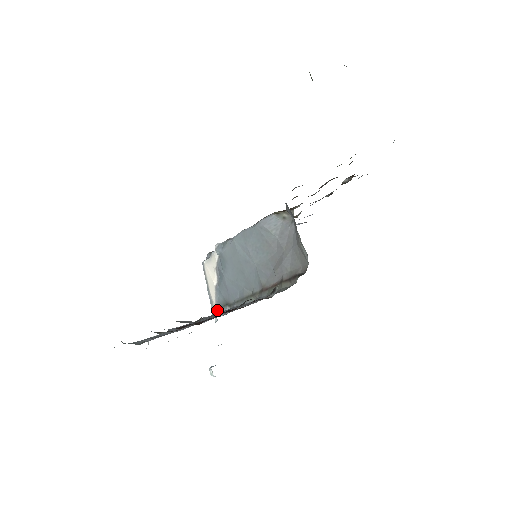
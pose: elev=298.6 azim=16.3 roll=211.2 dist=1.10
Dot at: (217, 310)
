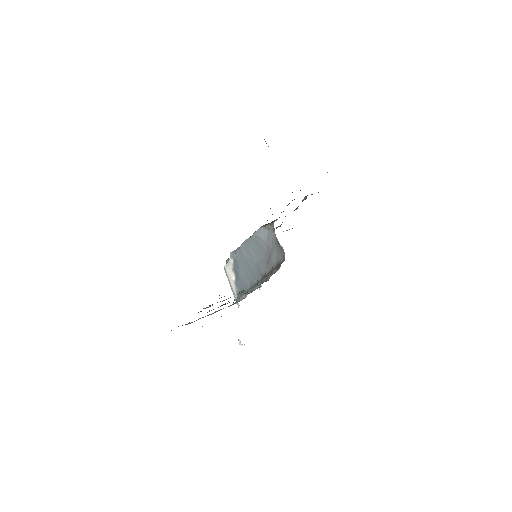
Dot at: (238, 298)
